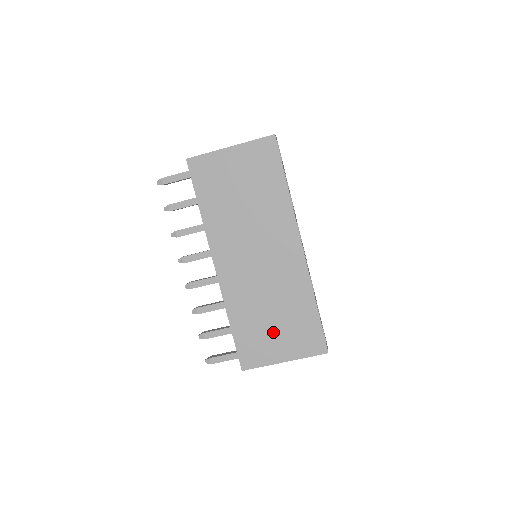
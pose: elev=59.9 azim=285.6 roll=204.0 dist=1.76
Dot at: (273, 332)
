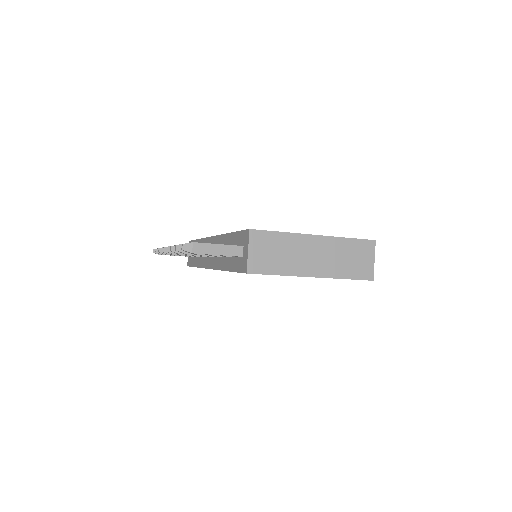
Dot at: occluded
